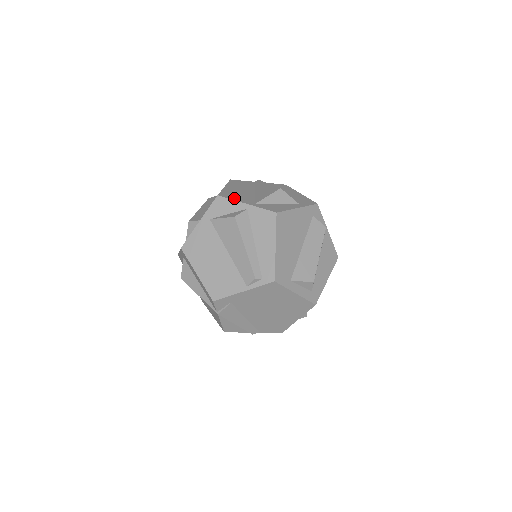
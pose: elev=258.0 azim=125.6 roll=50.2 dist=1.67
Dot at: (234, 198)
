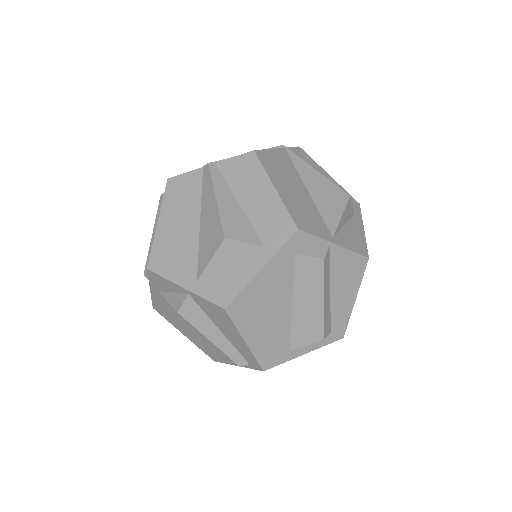
Dot at: (168, 272)
